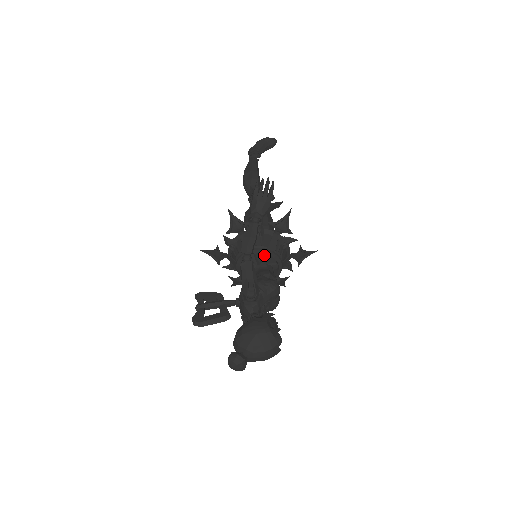
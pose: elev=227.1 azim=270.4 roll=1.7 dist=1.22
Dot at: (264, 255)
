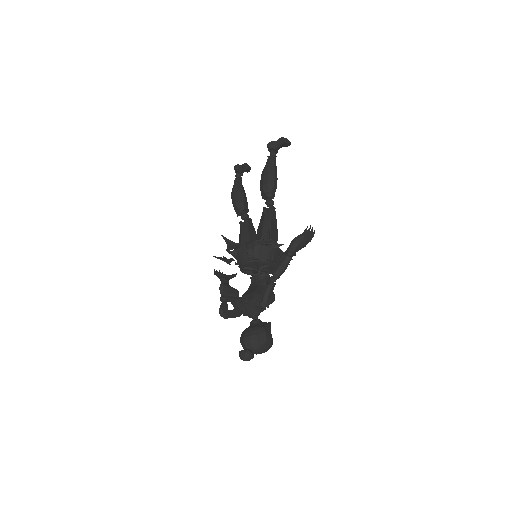
Dot at: (269, 265)
